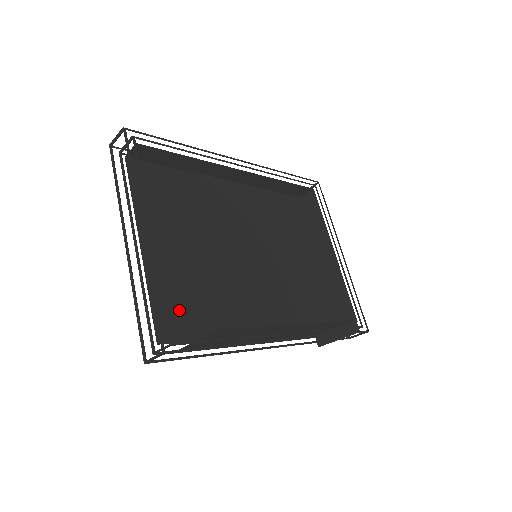
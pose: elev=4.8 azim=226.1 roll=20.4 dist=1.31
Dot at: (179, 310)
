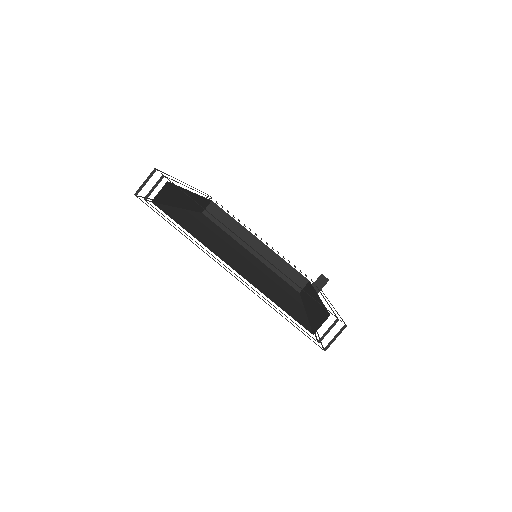
Dot at: (287, 308)
